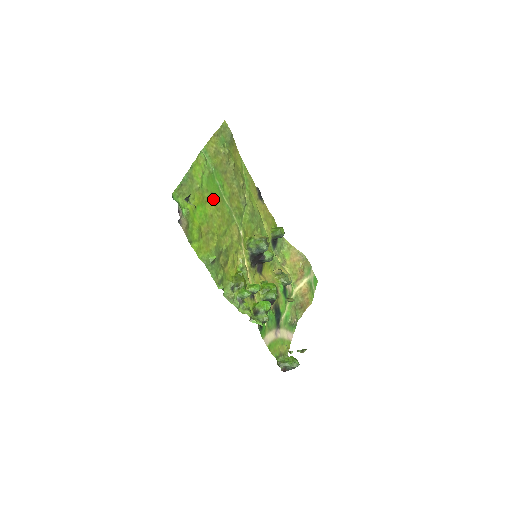
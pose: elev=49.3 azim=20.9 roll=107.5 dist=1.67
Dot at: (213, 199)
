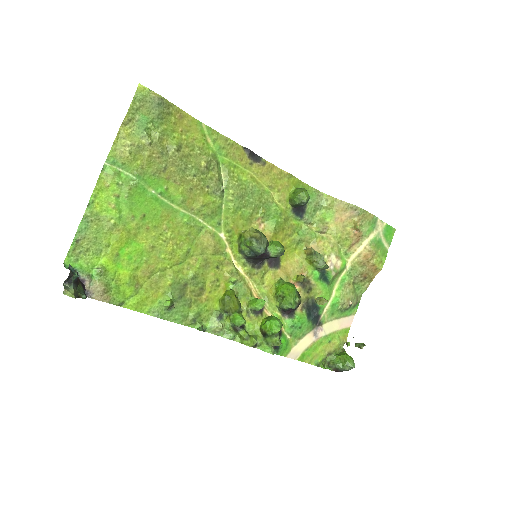
Dot at: (149, 223)
